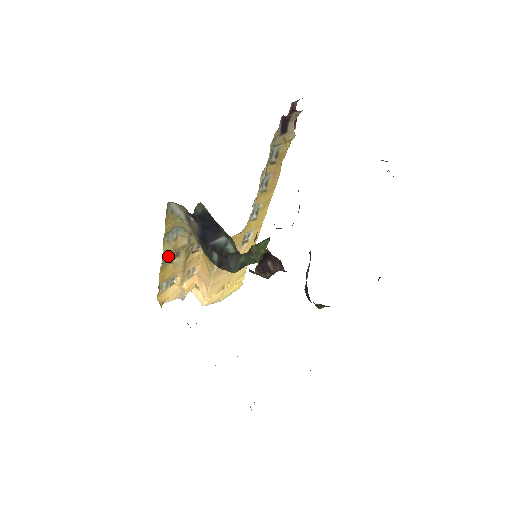
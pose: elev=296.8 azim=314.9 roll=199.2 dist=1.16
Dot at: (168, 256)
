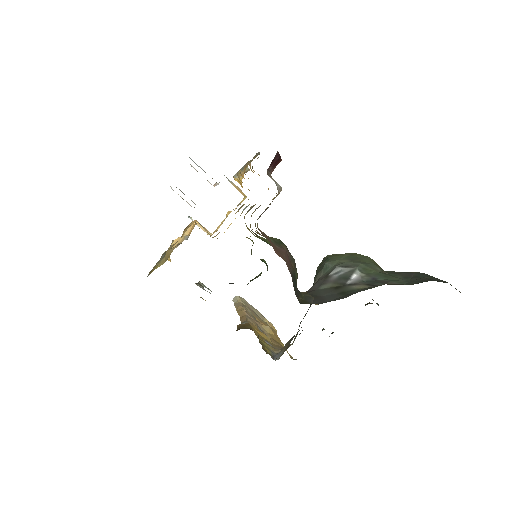
Dot at: occluded
